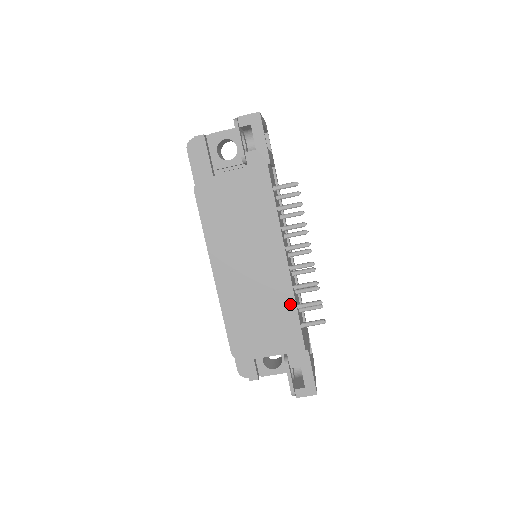
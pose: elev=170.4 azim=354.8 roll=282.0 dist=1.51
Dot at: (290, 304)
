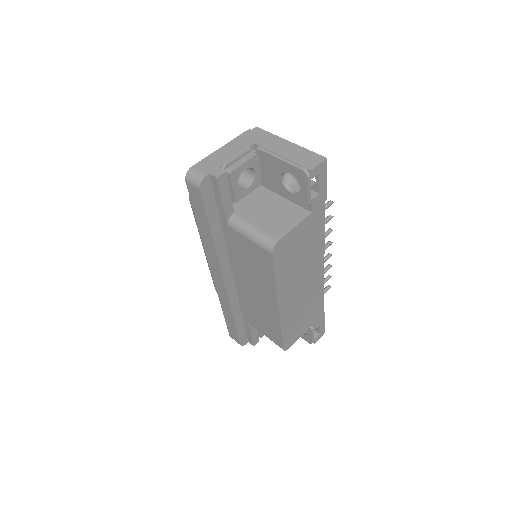
Dot at: (321, 293)
